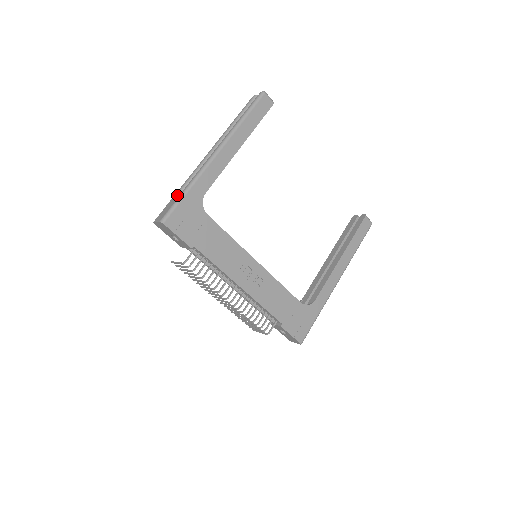
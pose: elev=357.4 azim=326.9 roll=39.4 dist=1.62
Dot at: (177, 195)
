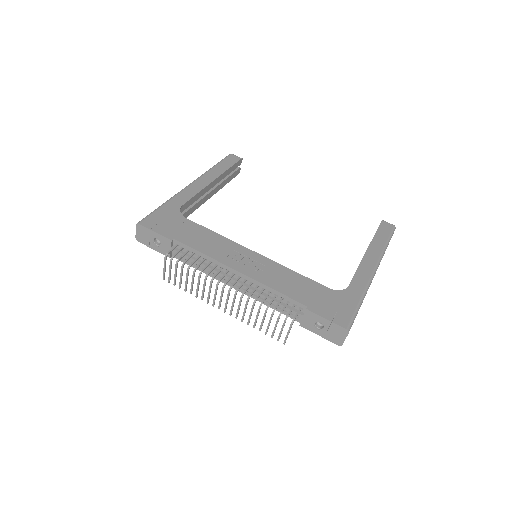
Dot at: occluded
